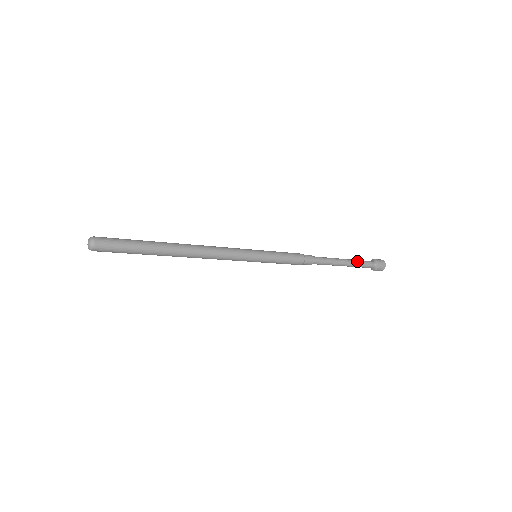
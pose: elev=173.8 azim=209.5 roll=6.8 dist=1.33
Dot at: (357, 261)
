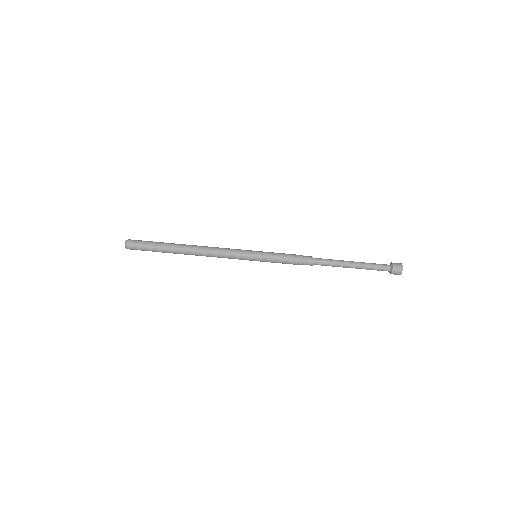
Dot at: (367, 265)
